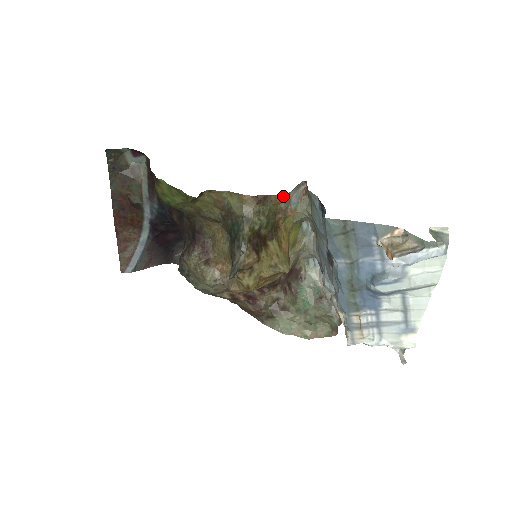
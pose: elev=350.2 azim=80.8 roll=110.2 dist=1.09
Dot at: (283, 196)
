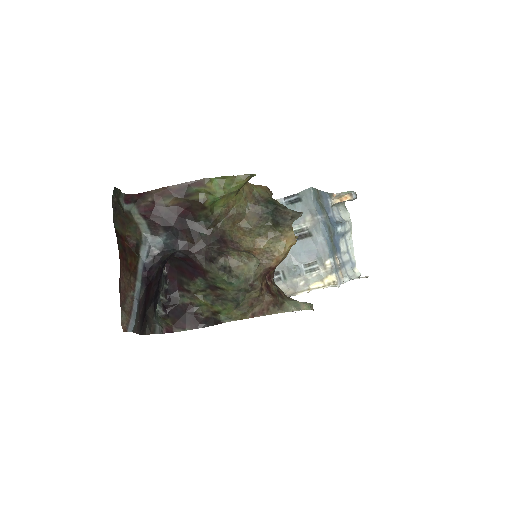
Dot at: occluded
